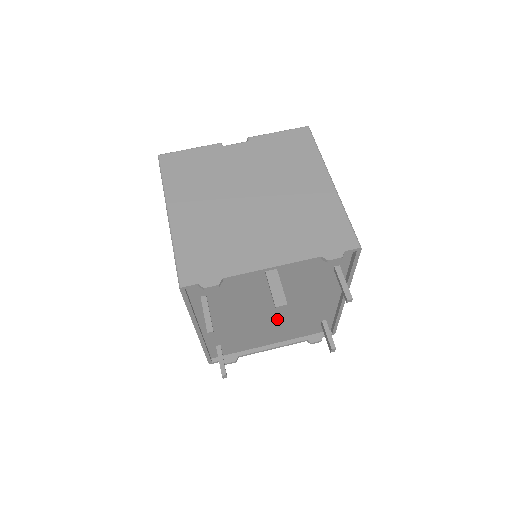
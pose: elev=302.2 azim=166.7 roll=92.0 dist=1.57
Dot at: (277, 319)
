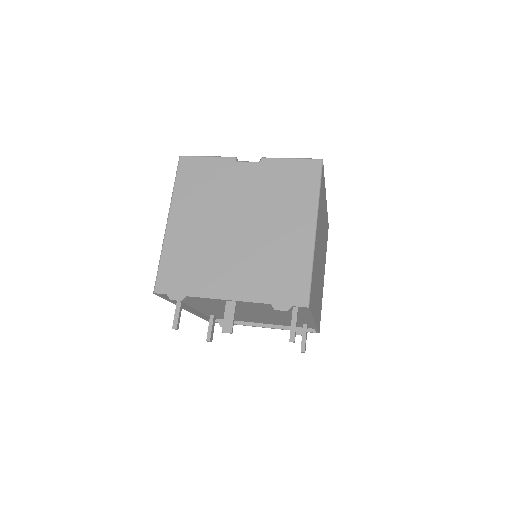
Dot at: (258, 315)
